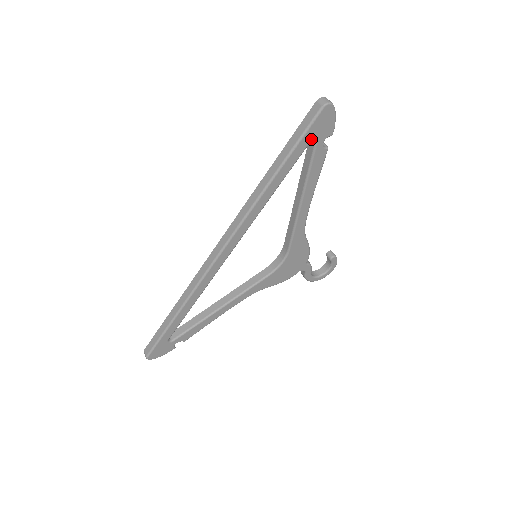
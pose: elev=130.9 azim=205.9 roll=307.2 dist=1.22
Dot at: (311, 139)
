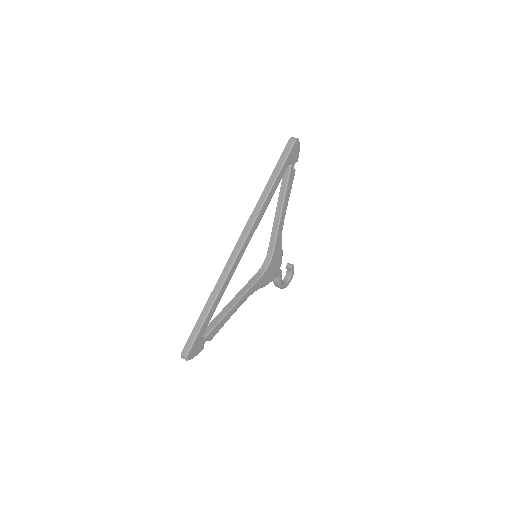
Dot at: (290, 161)
